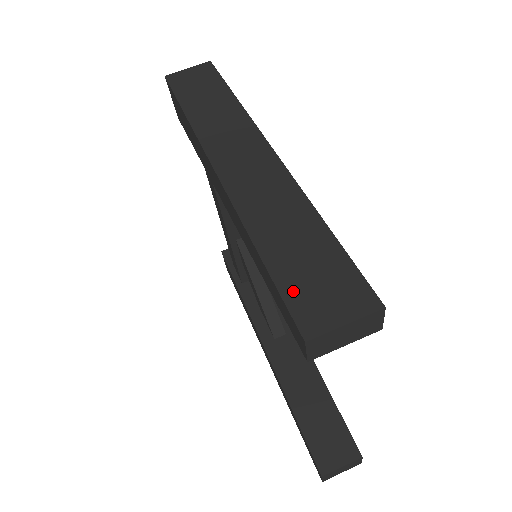
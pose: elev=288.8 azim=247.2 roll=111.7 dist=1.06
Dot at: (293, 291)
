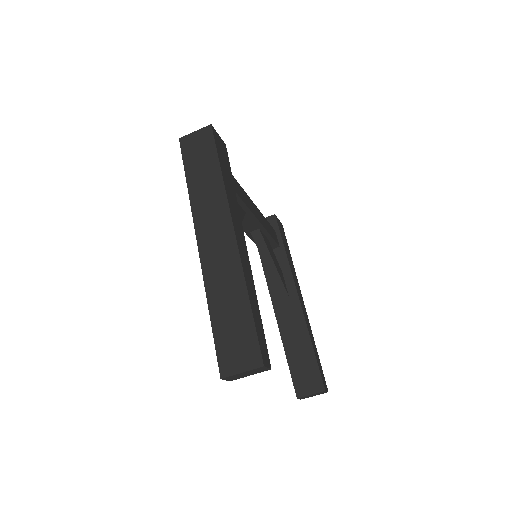
Dot at: (222, 346)
